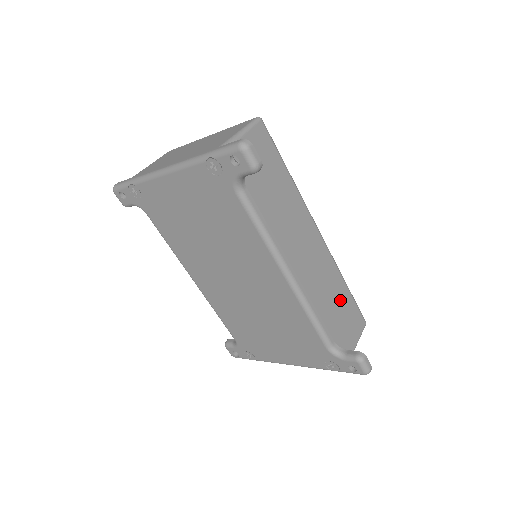
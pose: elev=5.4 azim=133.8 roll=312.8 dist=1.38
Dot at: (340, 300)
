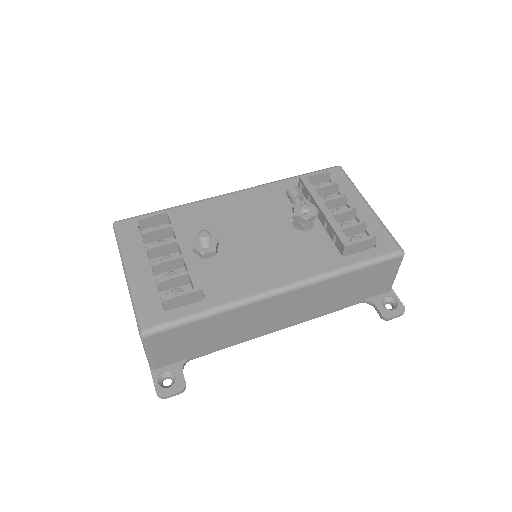
Dot at: (350, 284)
